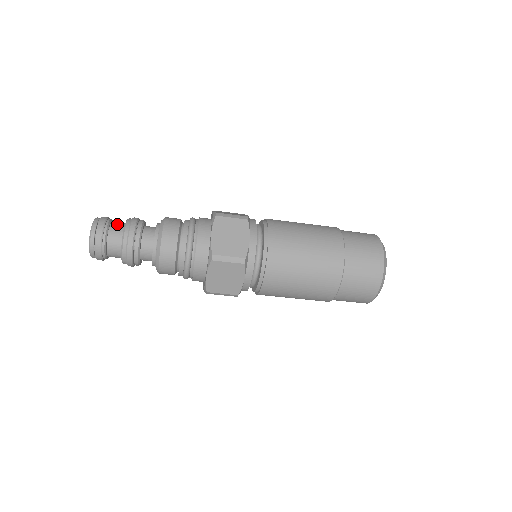
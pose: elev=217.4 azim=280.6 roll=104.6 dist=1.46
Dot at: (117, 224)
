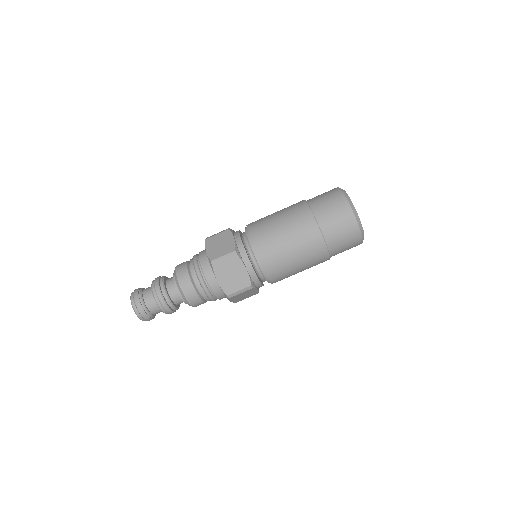
Dot at: occluded
